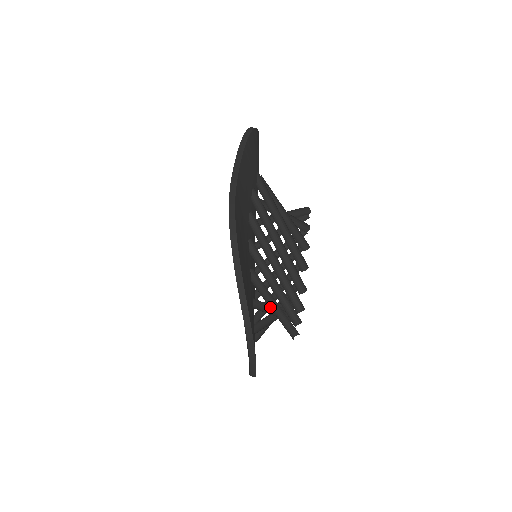
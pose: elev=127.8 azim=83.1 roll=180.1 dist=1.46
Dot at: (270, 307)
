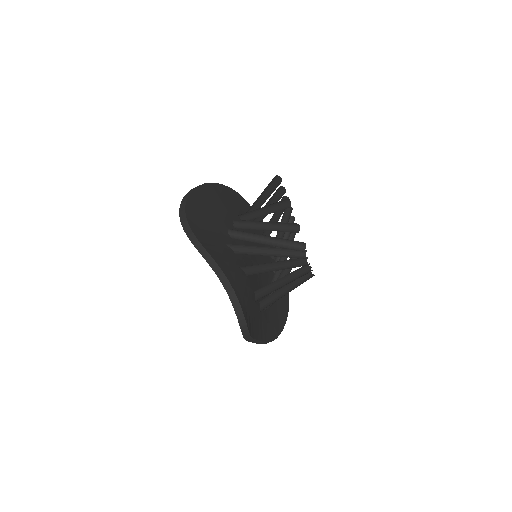
Dot at: occluded
